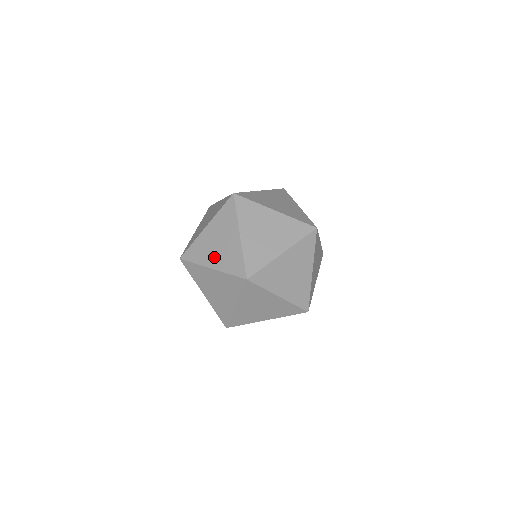
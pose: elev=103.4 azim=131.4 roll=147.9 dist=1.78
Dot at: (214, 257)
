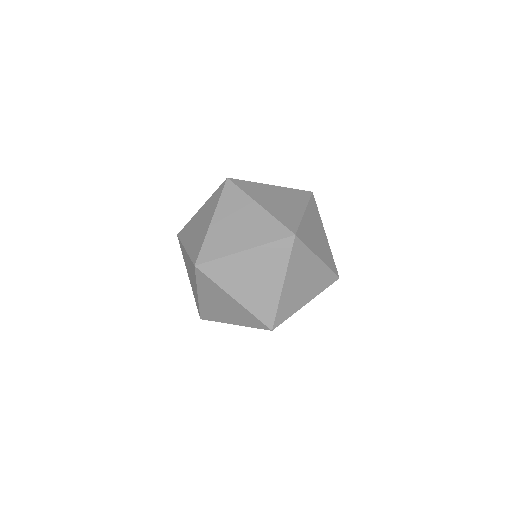
Dot at: (191, 238)
